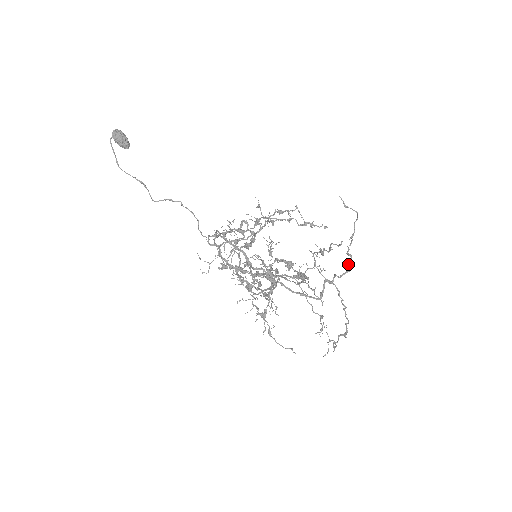
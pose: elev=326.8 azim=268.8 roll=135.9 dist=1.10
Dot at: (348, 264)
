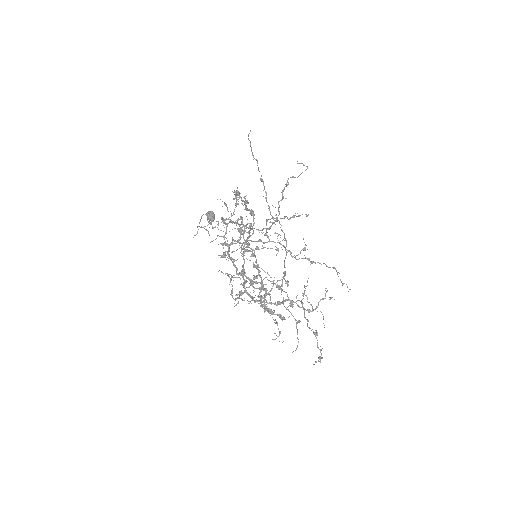
Dot at: (283, 189)
